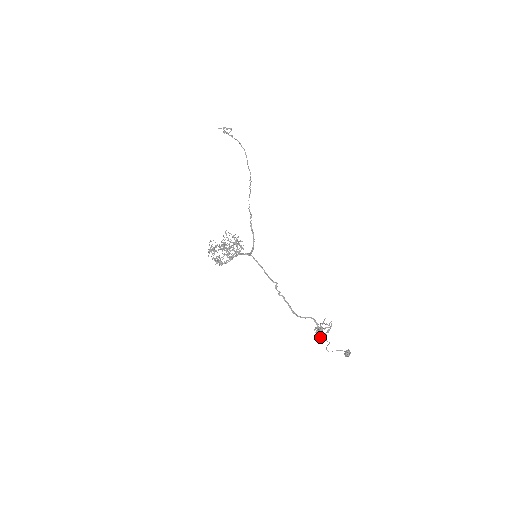
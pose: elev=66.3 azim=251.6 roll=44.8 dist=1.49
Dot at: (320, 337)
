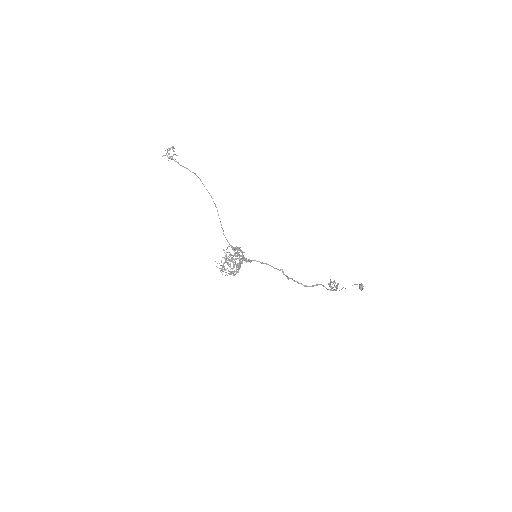
Dot at: occluded
